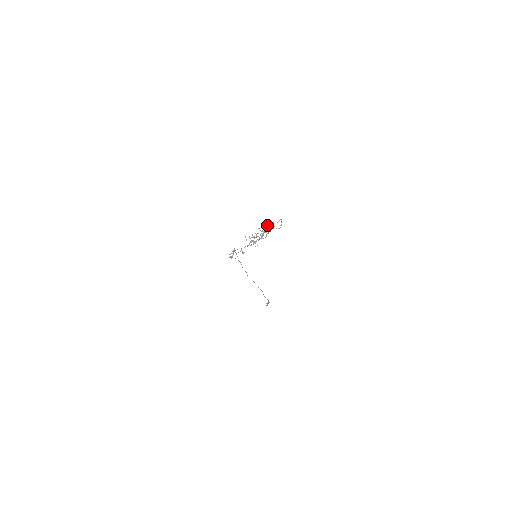
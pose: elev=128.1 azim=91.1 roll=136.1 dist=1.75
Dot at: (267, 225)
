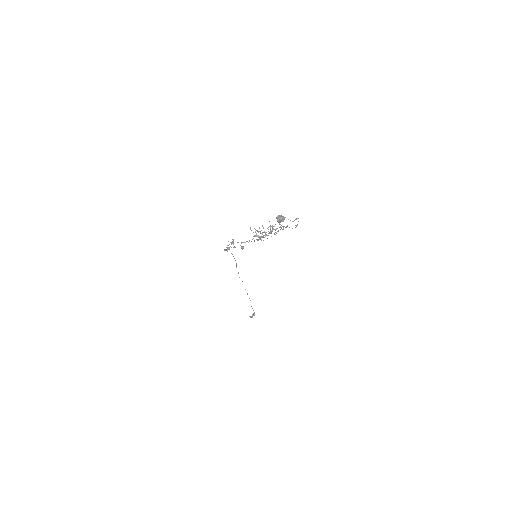
Dot at: (281, 219)
